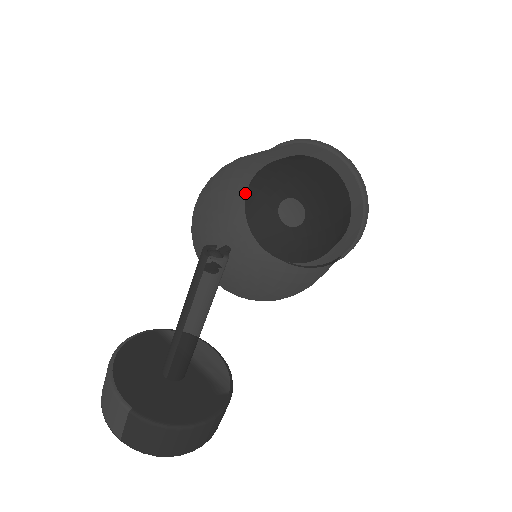
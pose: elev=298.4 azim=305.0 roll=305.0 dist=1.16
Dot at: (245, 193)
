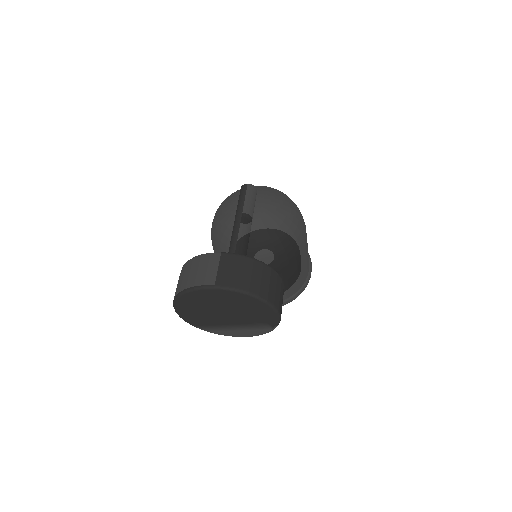
Dot at: occluded
